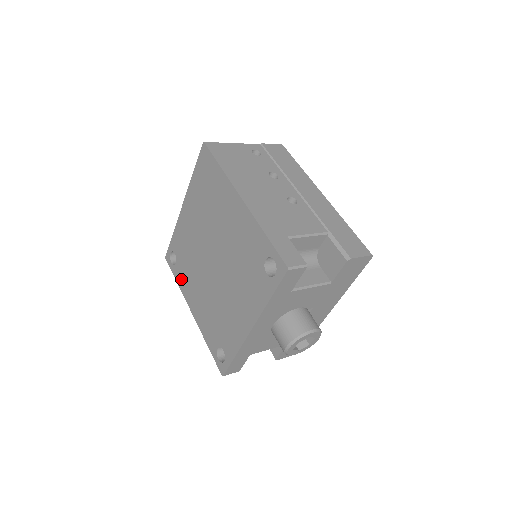
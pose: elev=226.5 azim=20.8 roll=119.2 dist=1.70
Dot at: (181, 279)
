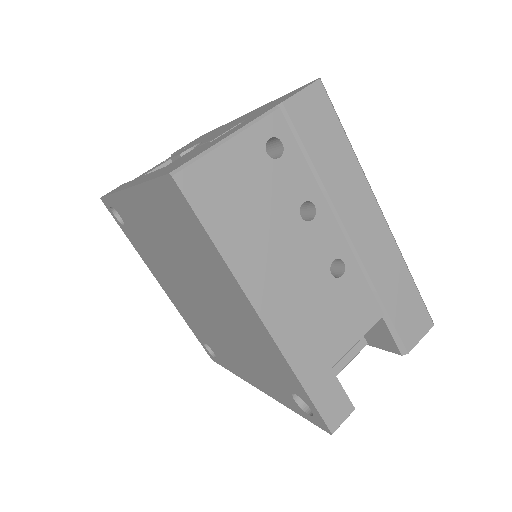
Dot at: (137, 247)
